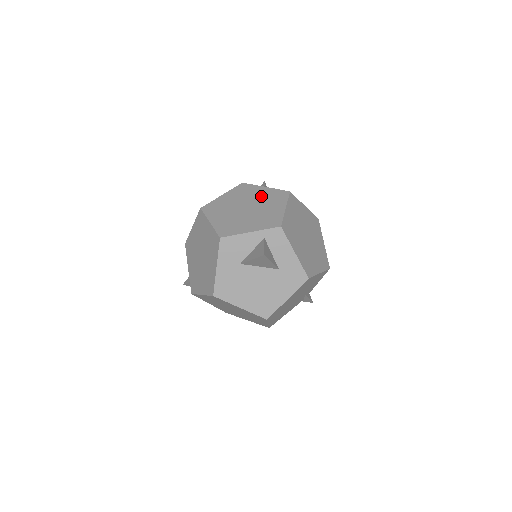
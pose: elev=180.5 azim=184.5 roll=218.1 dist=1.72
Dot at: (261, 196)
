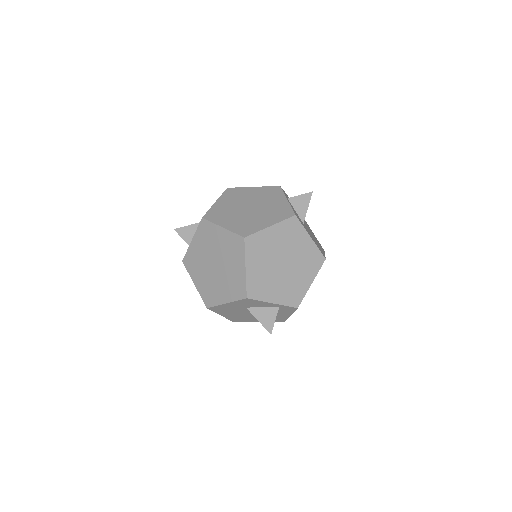
Dot at: (302, 252)
